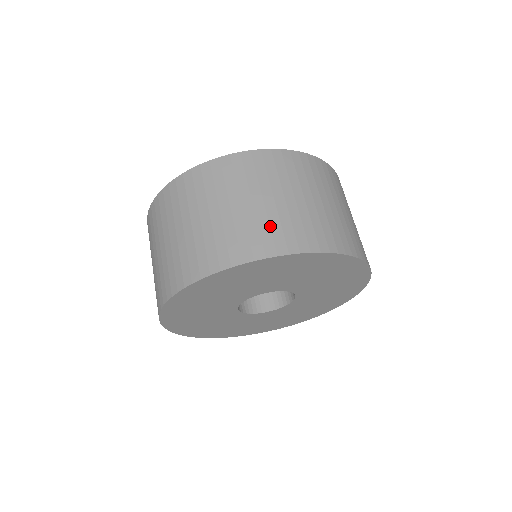
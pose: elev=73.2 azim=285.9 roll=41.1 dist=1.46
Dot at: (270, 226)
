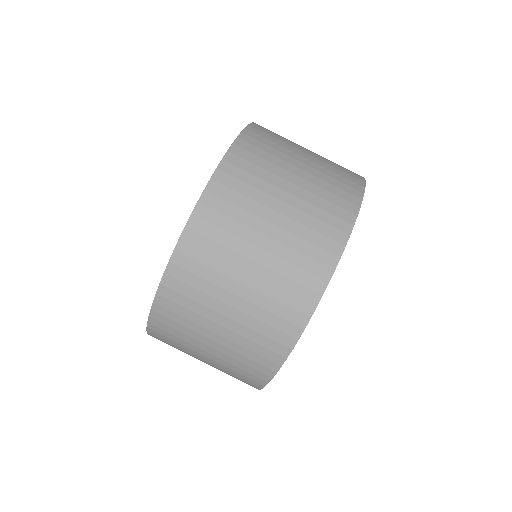
Dot at: (332, 177)
